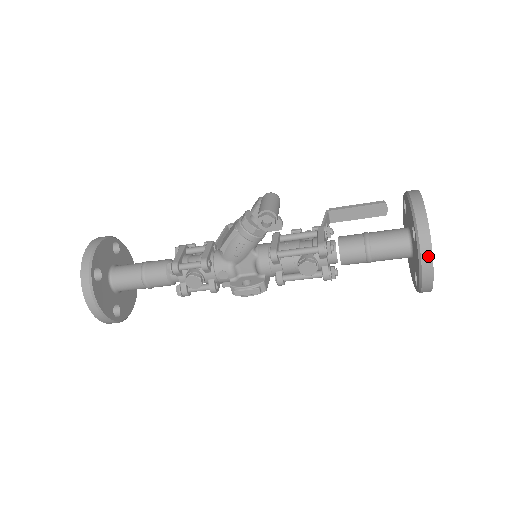
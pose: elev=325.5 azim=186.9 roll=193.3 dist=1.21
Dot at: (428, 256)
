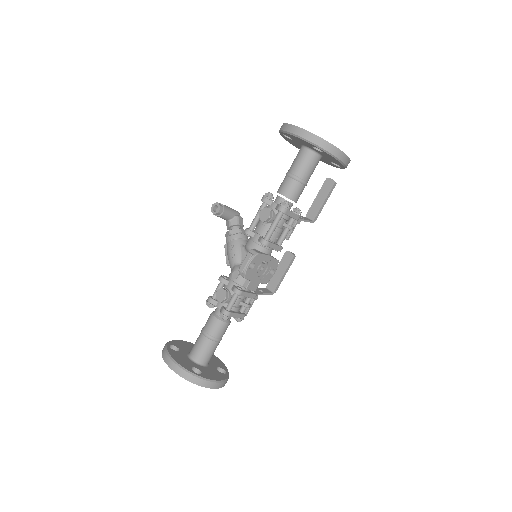
Dot at: (288, 127)
